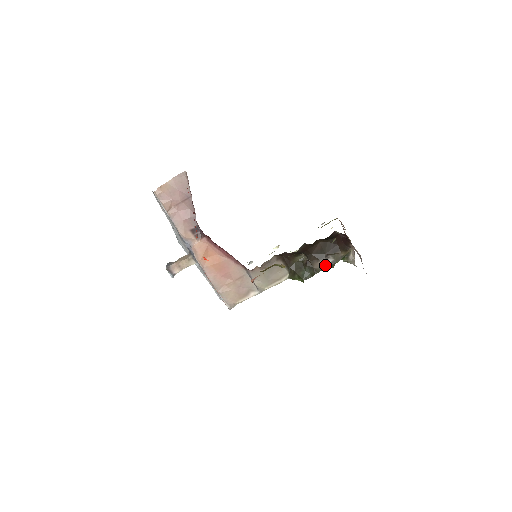
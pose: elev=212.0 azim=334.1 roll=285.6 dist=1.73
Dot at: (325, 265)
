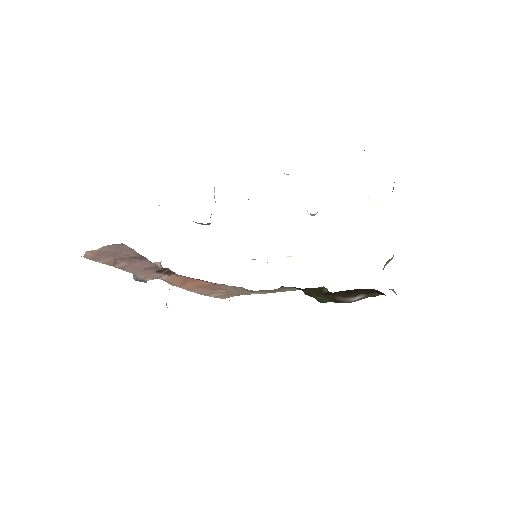
Dot at: (352, 301)
